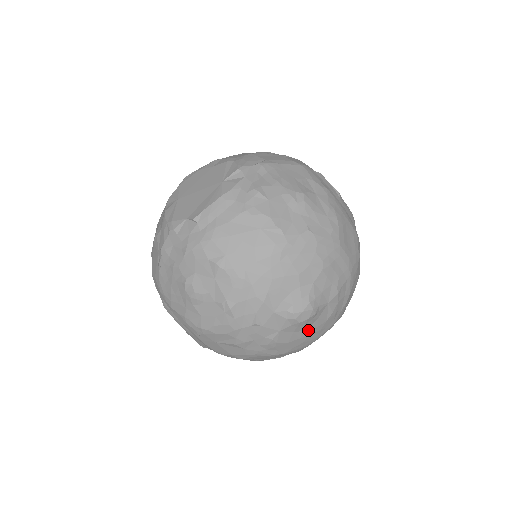
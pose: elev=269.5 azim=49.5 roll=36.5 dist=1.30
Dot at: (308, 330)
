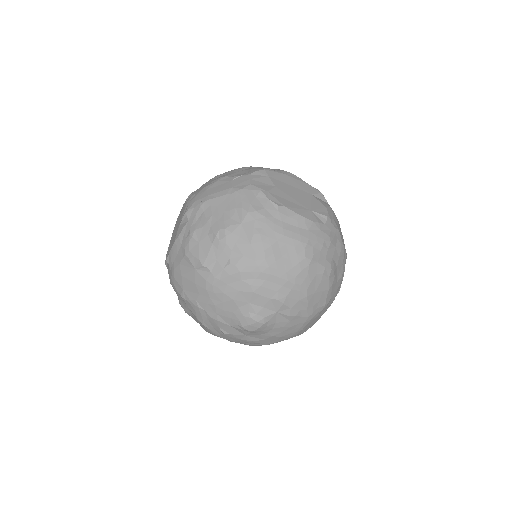
Dot at: (274, 331)
